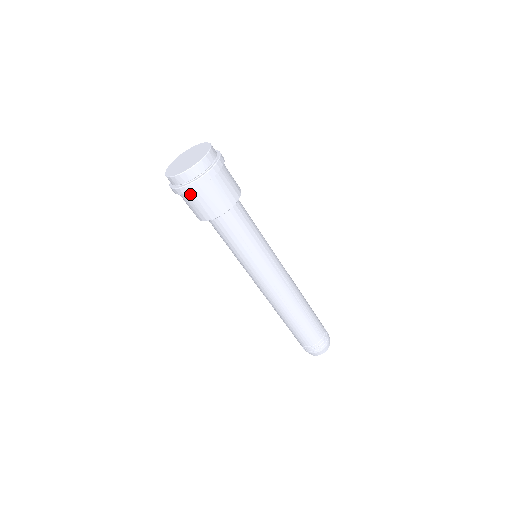
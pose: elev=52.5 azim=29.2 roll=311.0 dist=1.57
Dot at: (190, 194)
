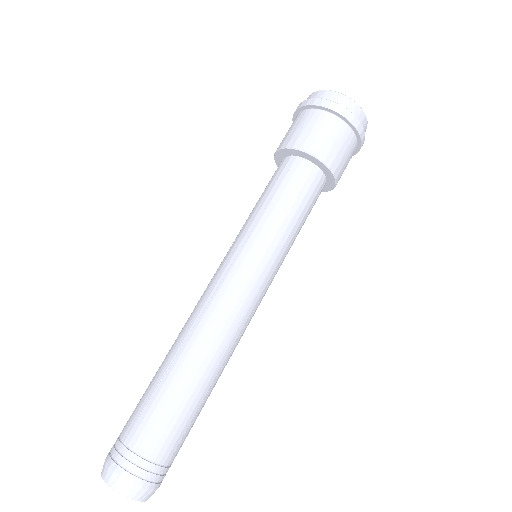
Dot at: (299, 115)
